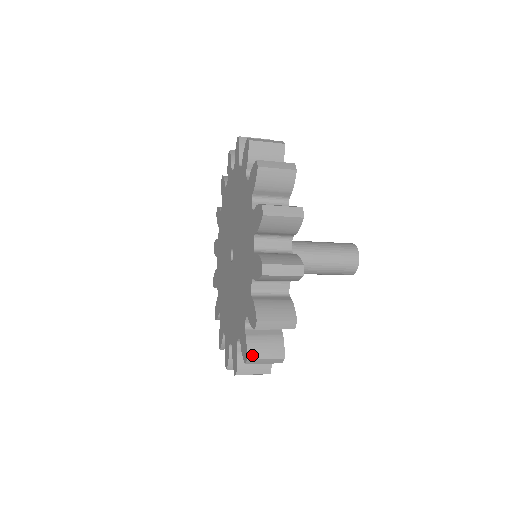
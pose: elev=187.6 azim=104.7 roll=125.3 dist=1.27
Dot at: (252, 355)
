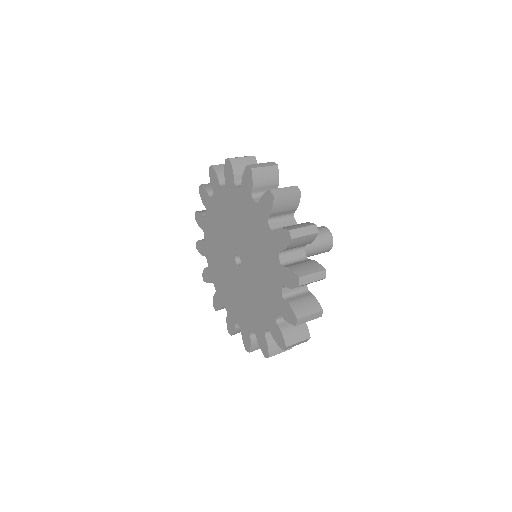
Dot at: (289, 343)
